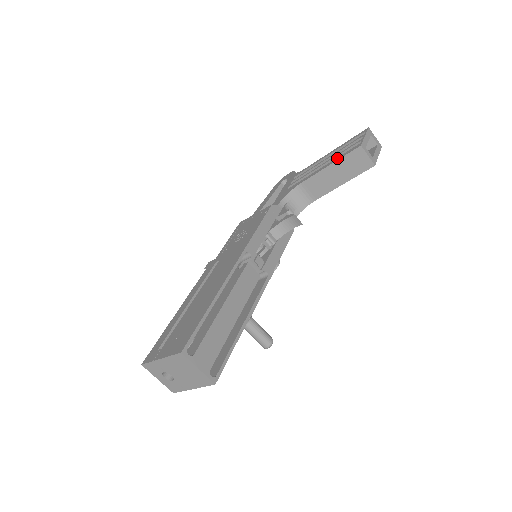
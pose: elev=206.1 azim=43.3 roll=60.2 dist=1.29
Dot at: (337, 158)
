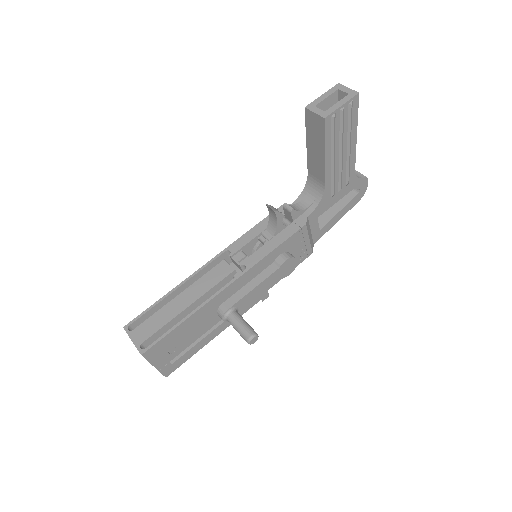
Dot at: occluded
